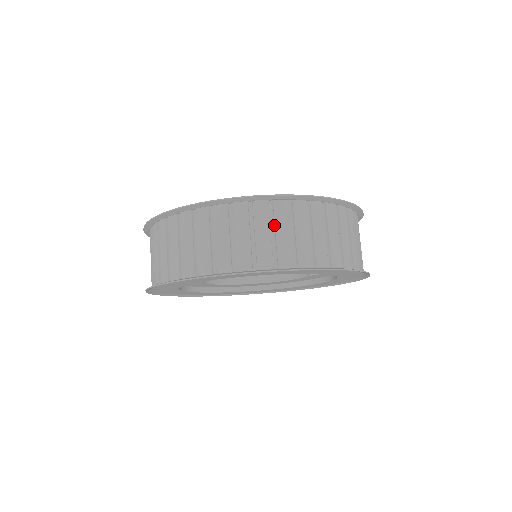
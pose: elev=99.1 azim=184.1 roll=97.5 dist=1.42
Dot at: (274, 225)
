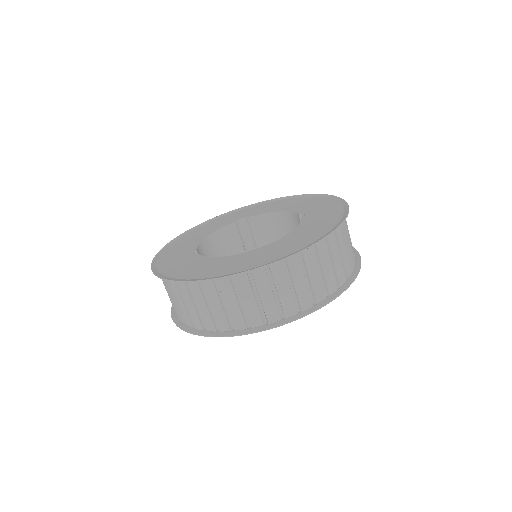
Dot at: (274, 285)
